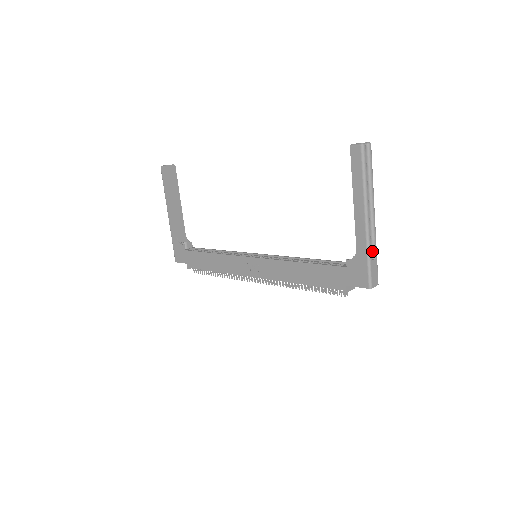
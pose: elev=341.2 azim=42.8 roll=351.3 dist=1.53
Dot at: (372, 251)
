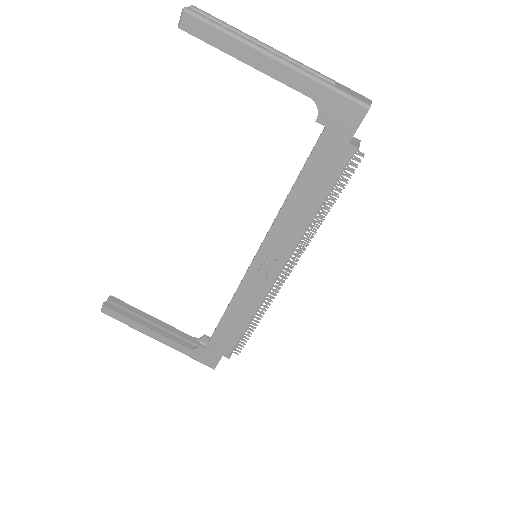
Dot at: occluded
